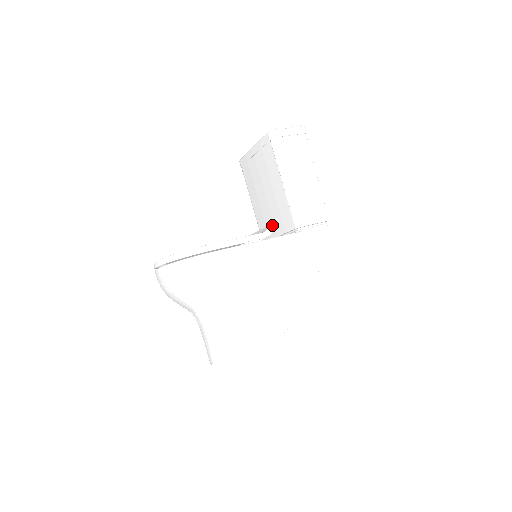
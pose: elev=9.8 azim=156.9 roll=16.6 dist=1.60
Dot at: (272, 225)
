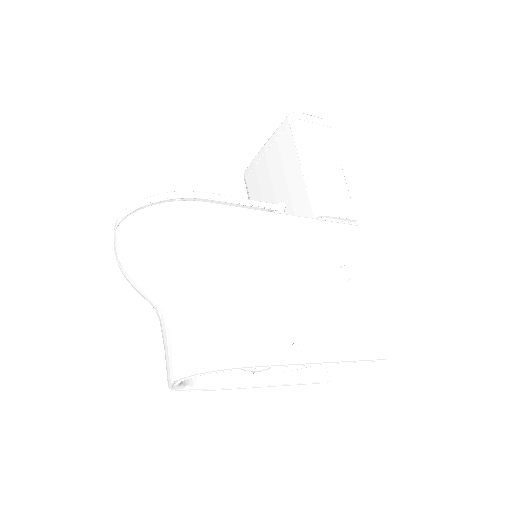
Dot at: occluded
